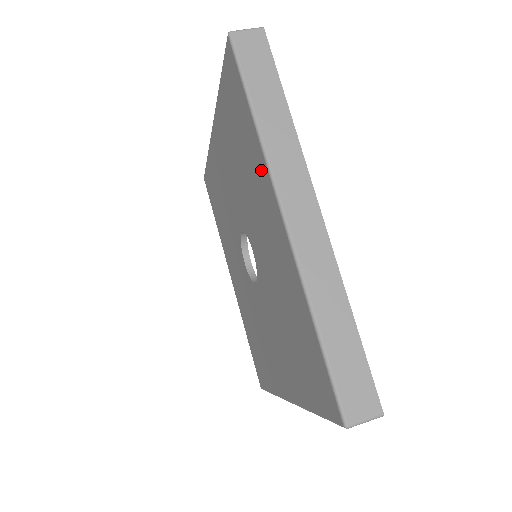
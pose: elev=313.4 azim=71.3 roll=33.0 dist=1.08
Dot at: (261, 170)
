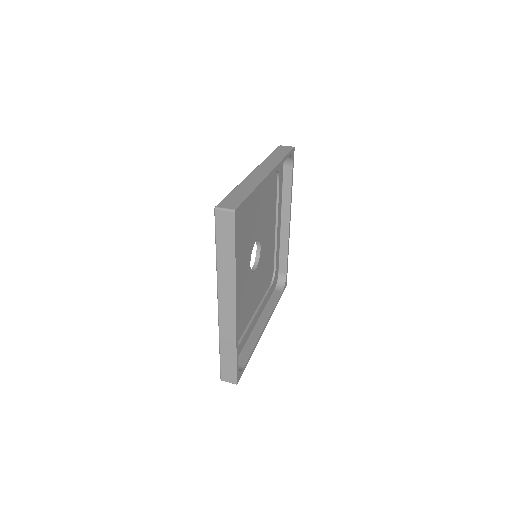
Dot at: occluded
